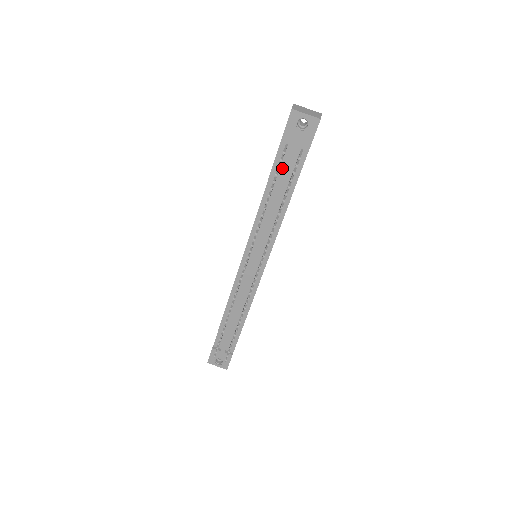
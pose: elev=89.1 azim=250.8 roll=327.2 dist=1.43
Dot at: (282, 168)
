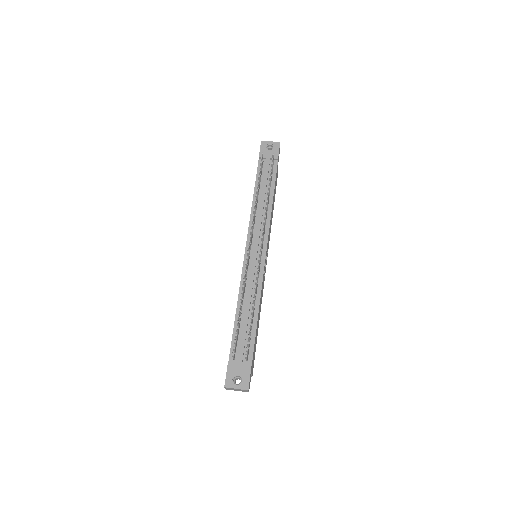
Dot at: (263, 176)
